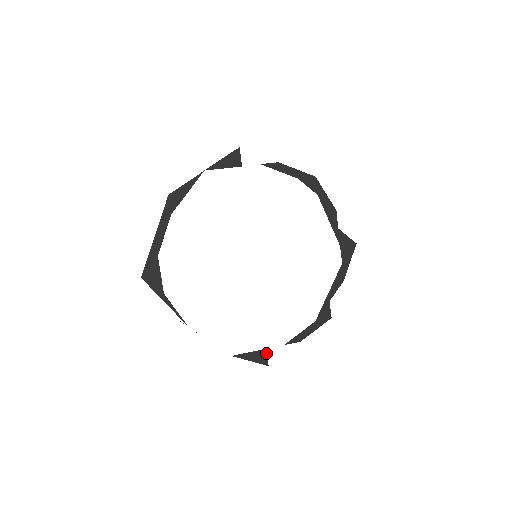
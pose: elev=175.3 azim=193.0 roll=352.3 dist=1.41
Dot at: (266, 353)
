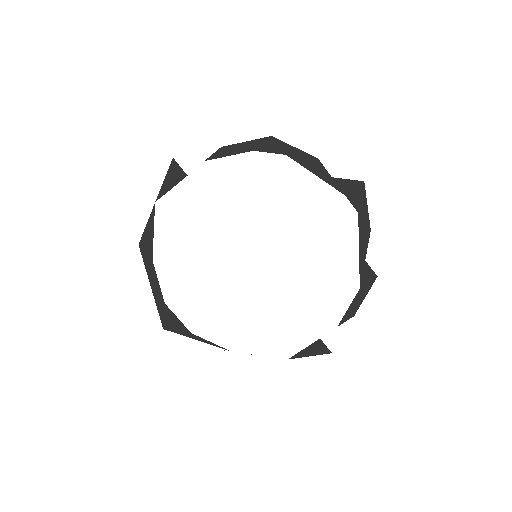
Dot at: (322, 342)
